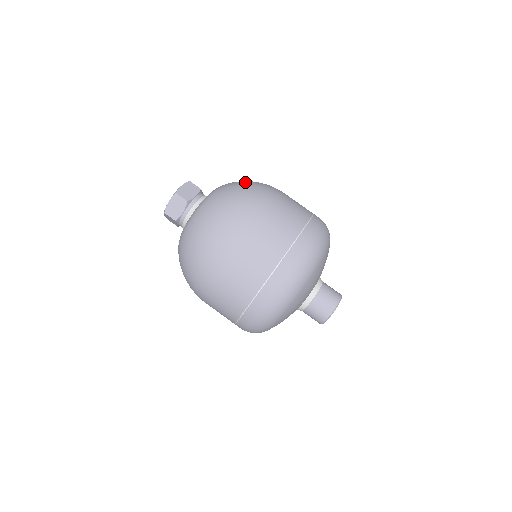
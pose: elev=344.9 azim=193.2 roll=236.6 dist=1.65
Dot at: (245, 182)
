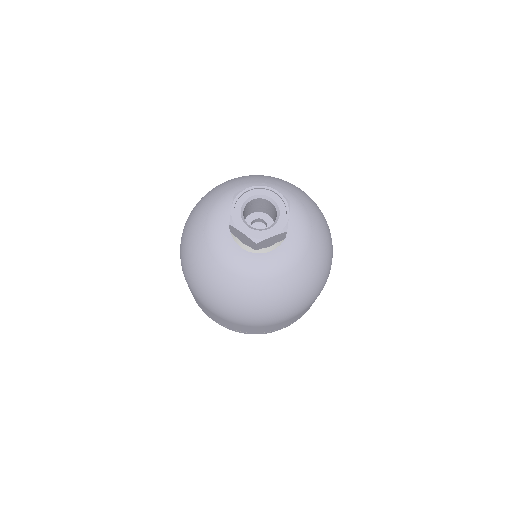
Dot at: (324, 220)
